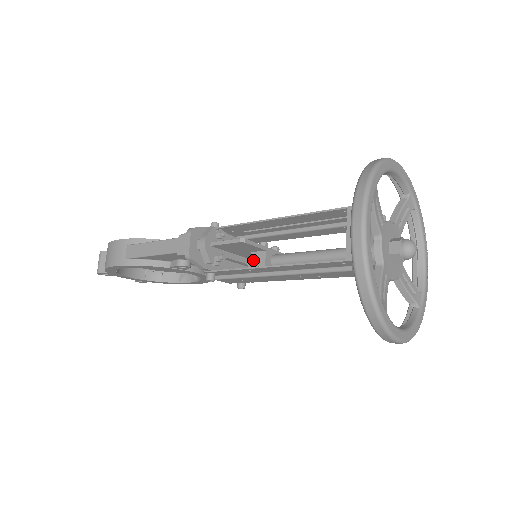
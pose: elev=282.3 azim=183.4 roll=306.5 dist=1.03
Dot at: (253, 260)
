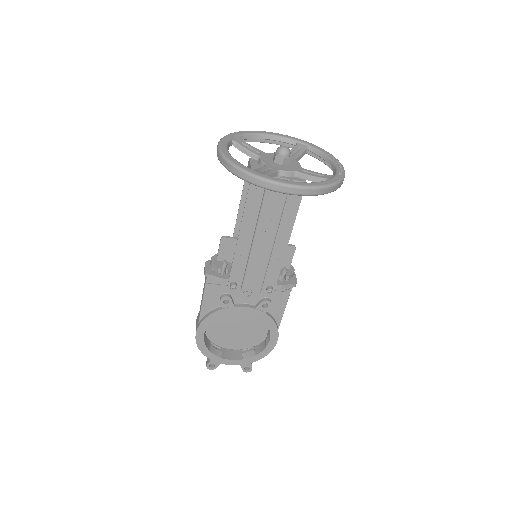
Dot at: occluded
